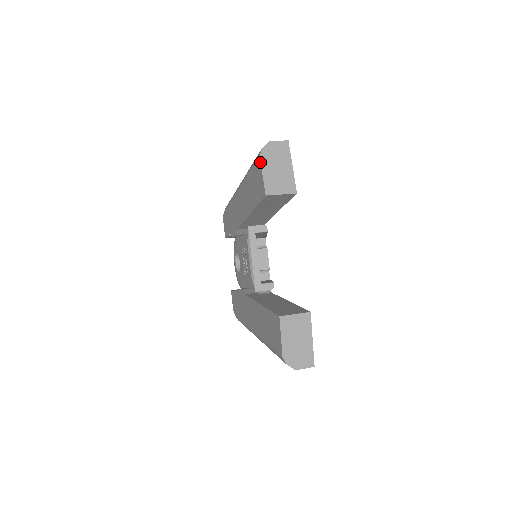
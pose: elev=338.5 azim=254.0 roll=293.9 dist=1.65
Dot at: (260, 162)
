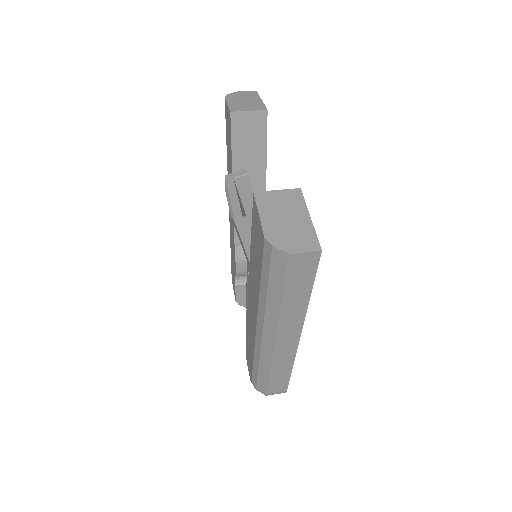
Dot at: (225, 100)
